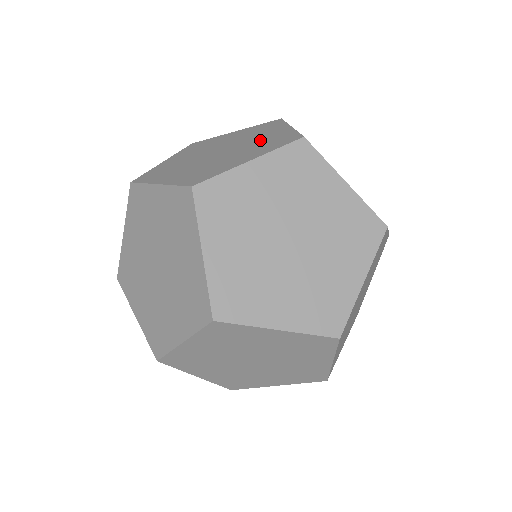
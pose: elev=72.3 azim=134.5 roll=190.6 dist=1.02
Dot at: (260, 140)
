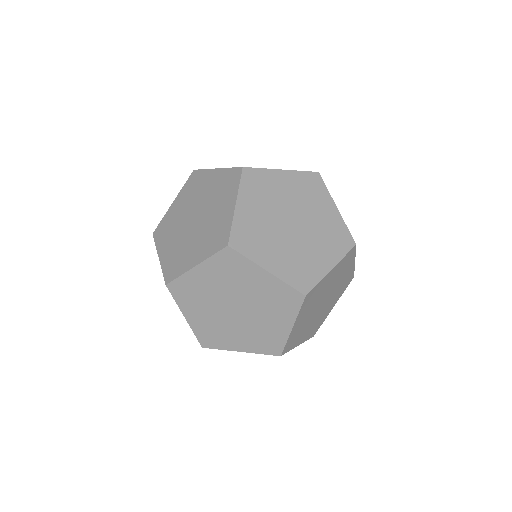
Dot at: (212, 191)
